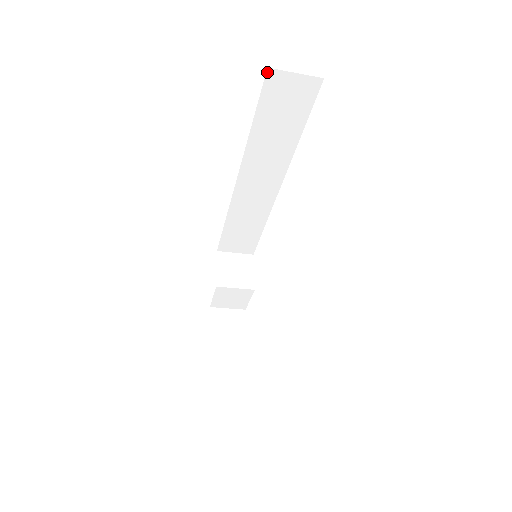
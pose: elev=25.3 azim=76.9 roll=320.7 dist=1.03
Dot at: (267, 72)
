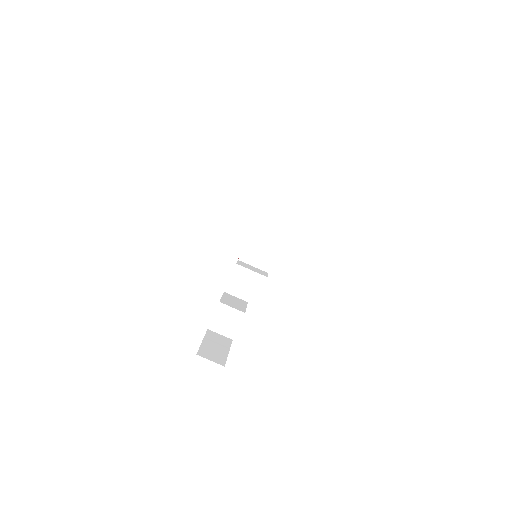
Dot at: (283, 159)
